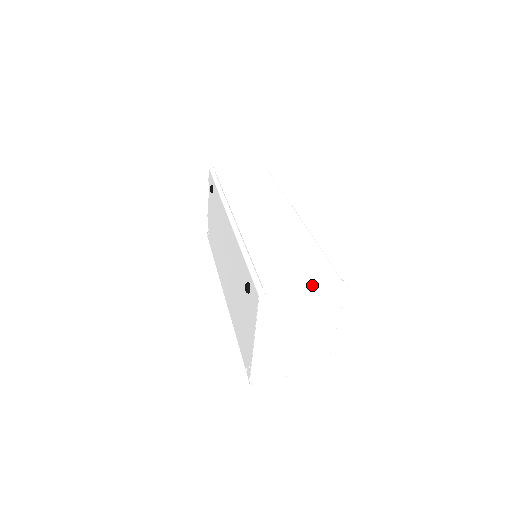
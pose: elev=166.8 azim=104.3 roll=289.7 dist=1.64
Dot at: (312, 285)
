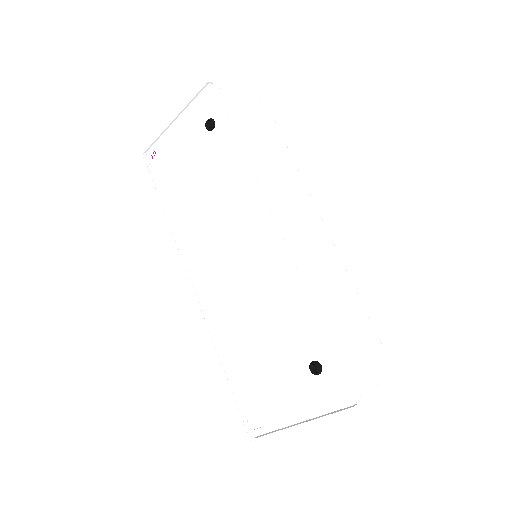
Dot at: (378, 375)
